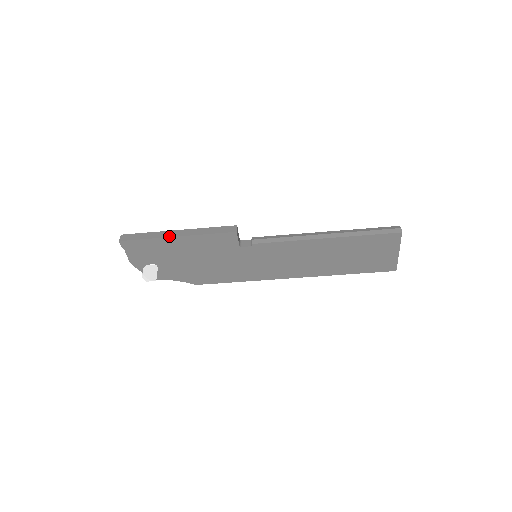
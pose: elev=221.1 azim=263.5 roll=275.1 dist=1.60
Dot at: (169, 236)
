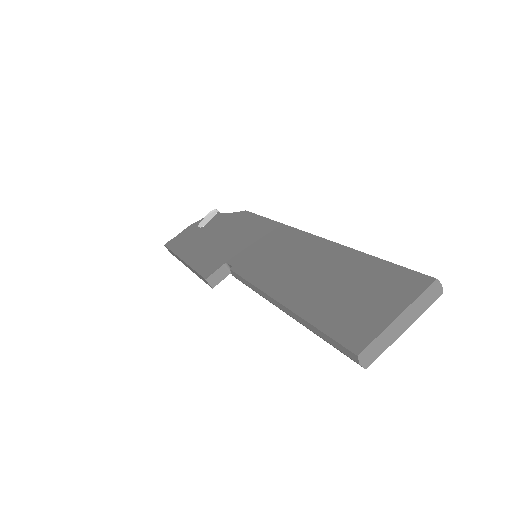
Dot at: occluded
